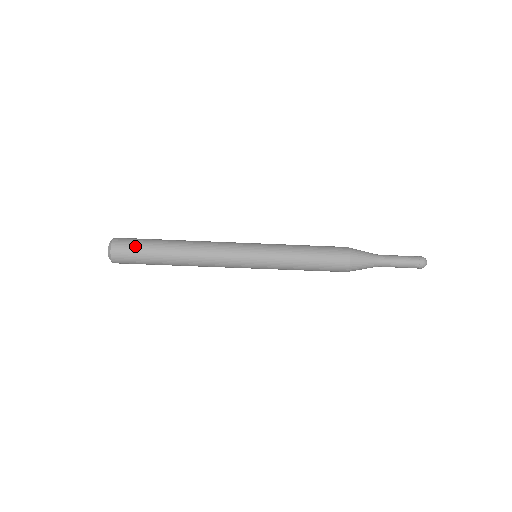
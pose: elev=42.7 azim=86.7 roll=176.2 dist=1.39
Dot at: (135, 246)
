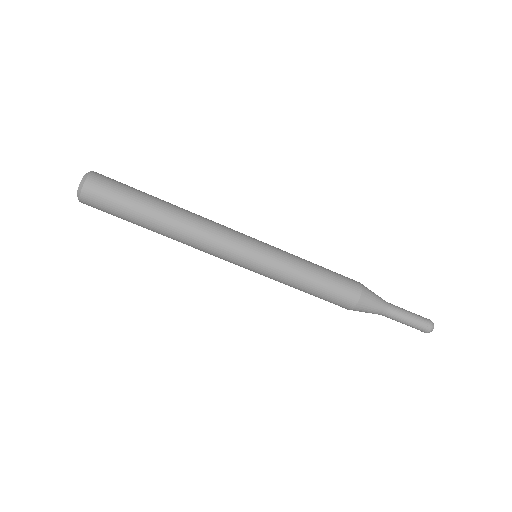
Dot at: (113, 201)
